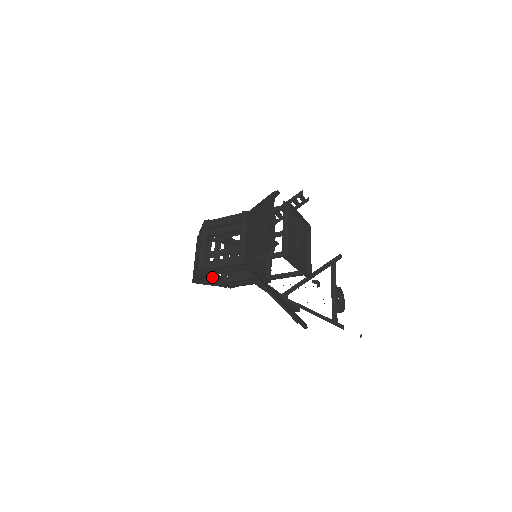
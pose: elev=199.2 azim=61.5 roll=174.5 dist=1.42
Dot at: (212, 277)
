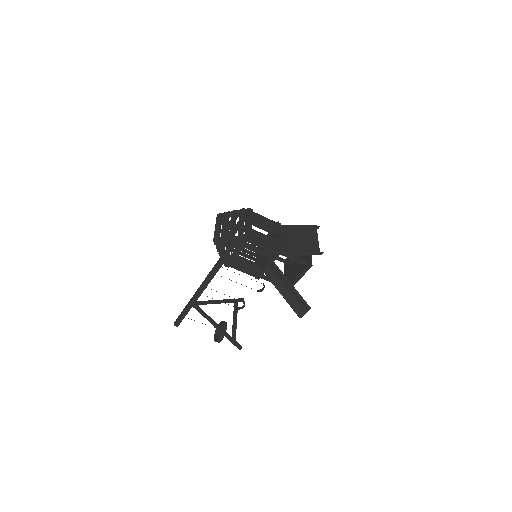
Dot at: (237, 247)
